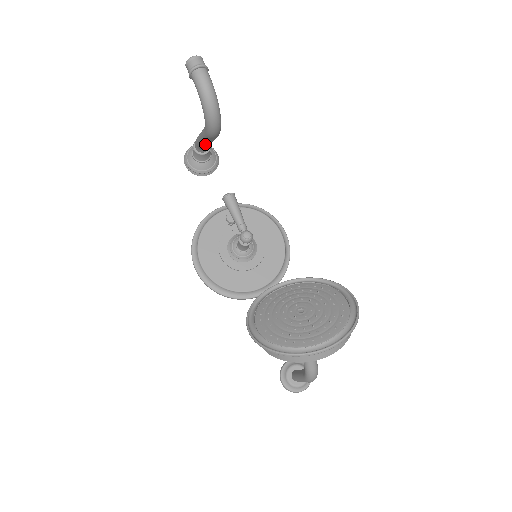
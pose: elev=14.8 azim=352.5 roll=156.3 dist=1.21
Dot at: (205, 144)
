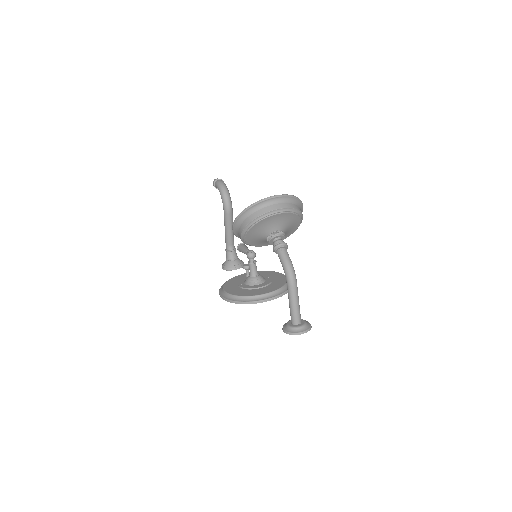
Dot at: (228, 231)
